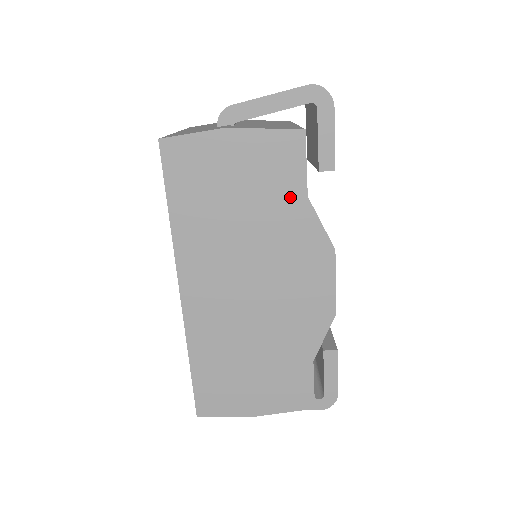
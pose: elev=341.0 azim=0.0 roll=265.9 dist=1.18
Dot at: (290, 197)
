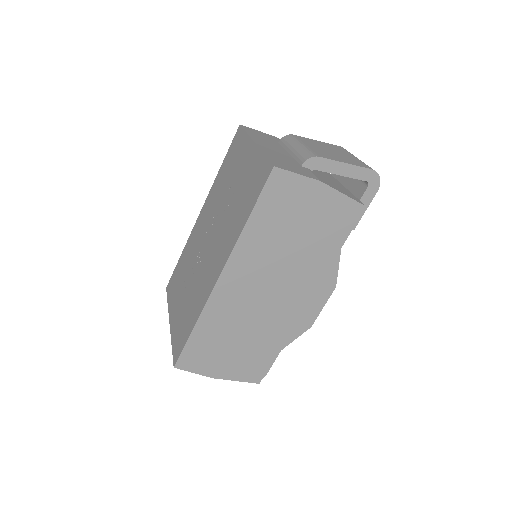
Dot at: (331, 244)
